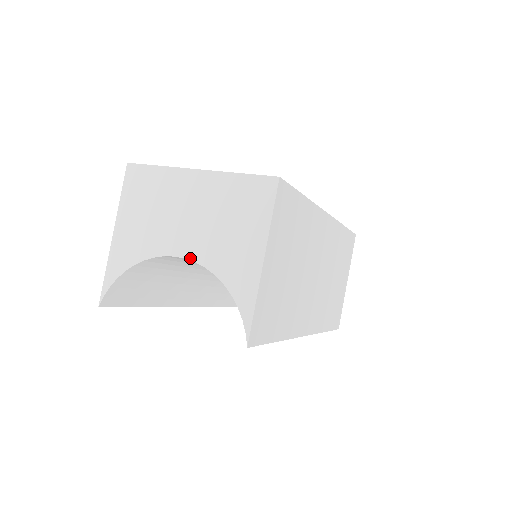
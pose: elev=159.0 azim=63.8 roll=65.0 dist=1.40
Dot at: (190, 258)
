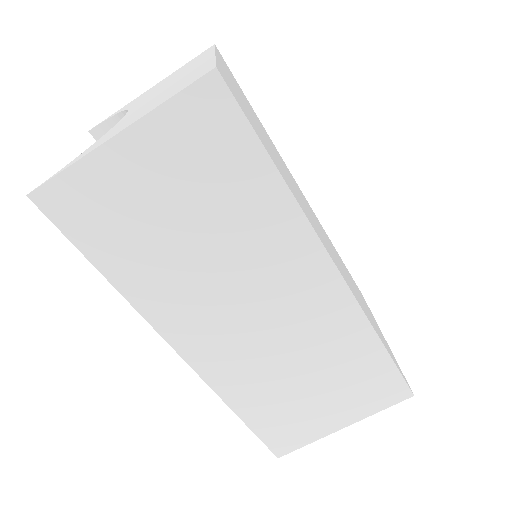
Dot at: (125, 116)
